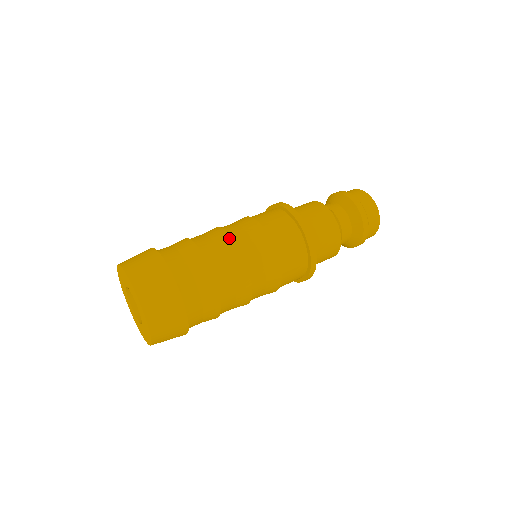
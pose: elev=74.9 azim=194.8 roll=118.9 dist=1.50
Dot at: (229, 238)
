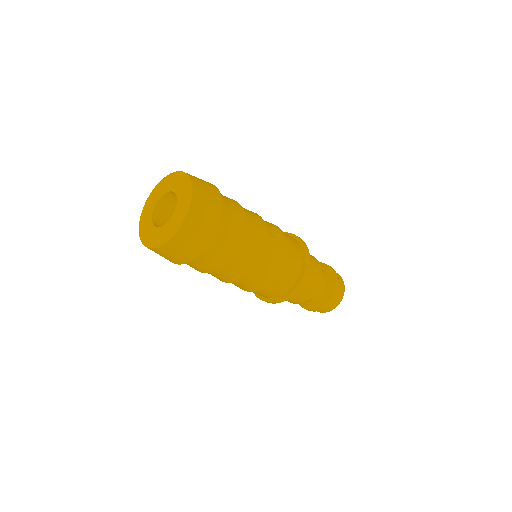
Dot at: (263, 222)
